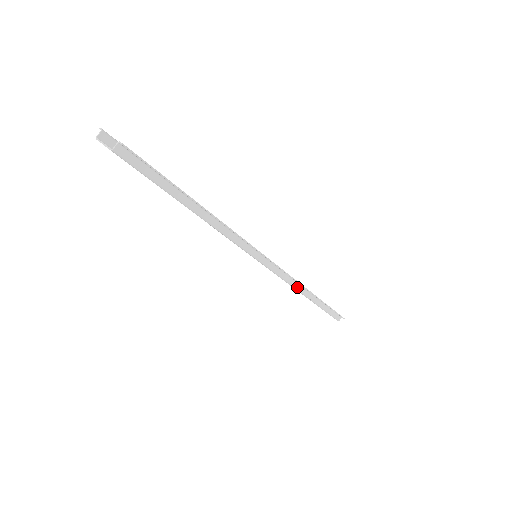
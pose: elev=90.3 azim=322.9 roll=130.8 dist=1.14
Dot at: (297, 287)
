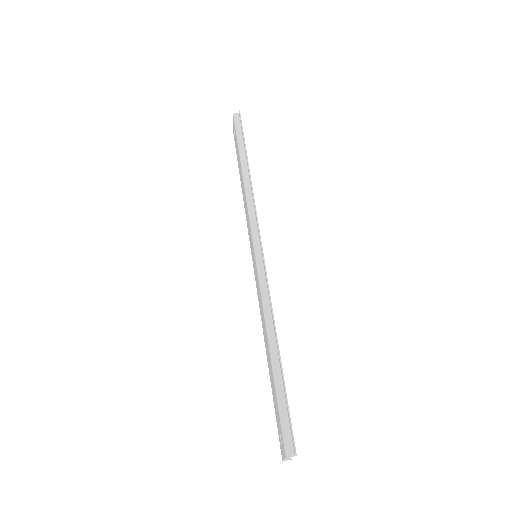
Dot at: (267, 313)
